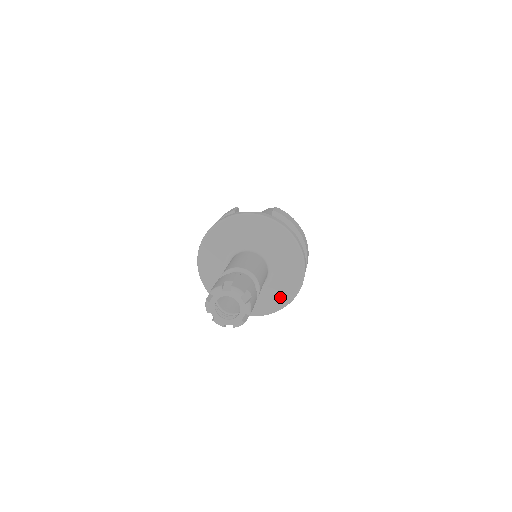
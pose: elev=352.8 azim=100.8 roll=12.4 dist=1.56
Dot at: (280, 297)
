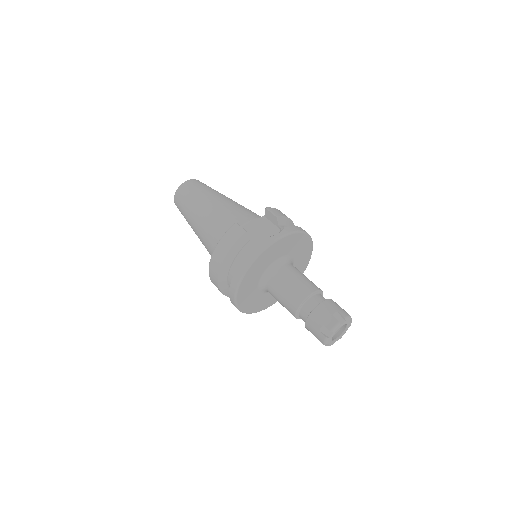
Dot at: occluded
